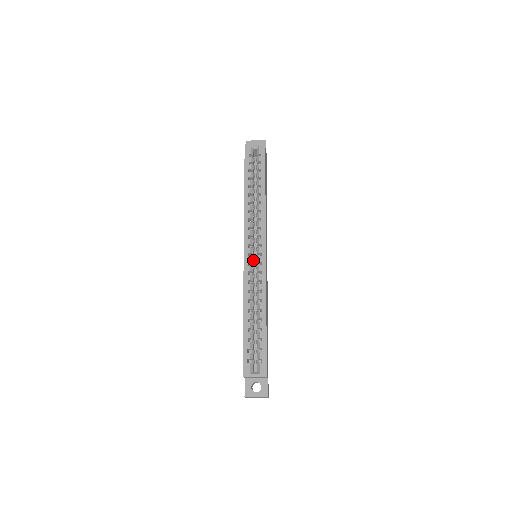
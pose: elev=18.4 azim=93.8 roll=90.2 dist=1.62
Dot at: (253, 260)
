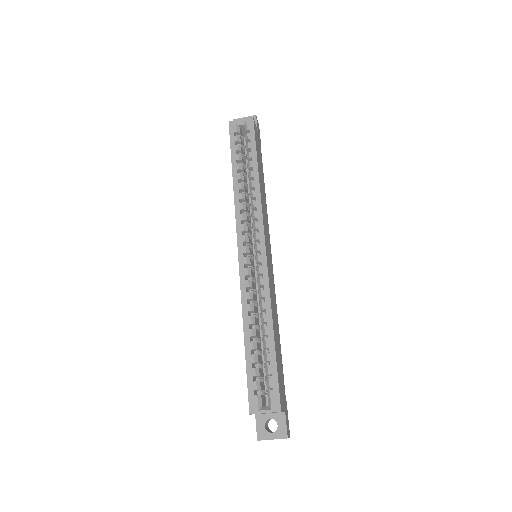
Dot at: (252, 261)
